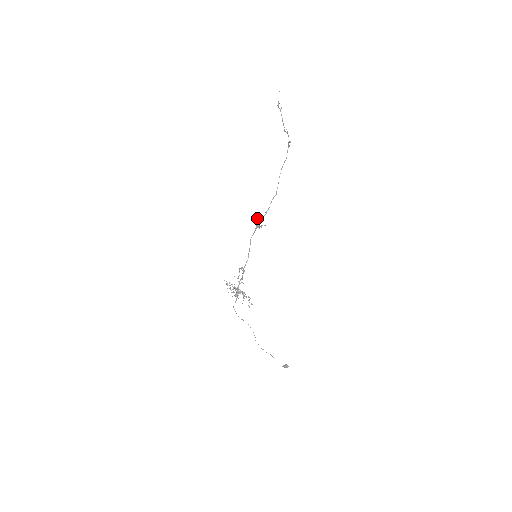
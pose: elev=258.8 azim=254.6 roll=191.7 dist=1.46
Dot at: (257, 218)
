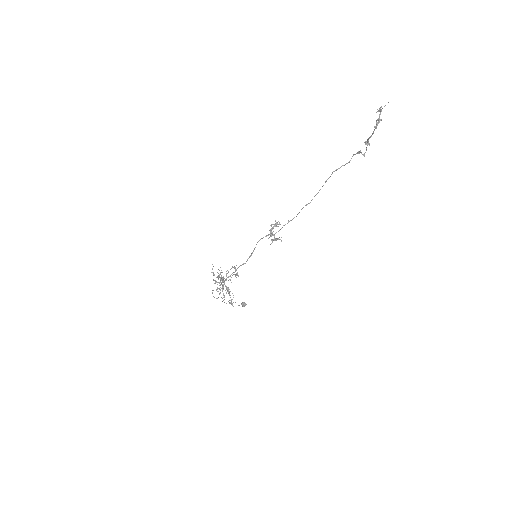
Dot at: occluded
